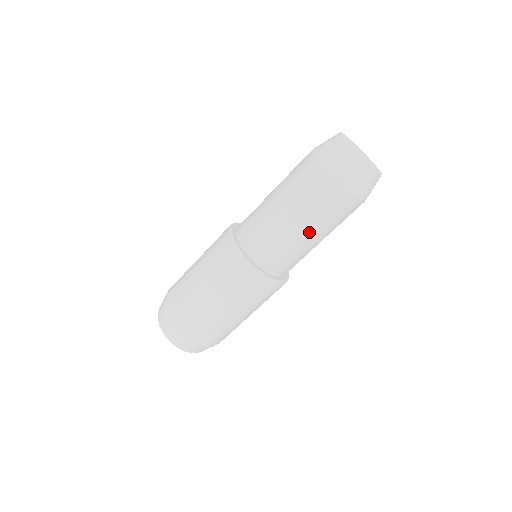
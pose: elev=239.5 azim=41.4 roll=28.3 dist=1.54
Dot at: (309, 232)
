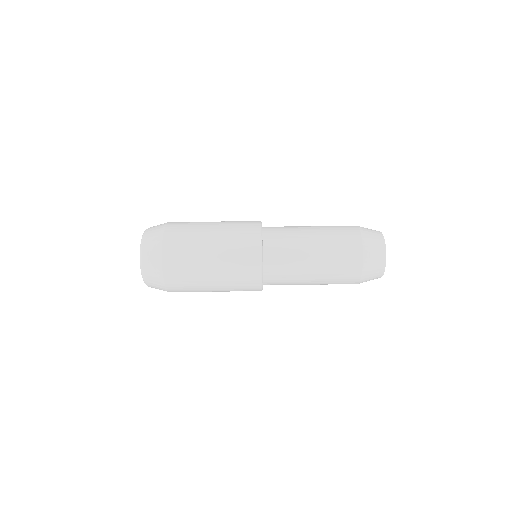
Dot at: (316, 264)
